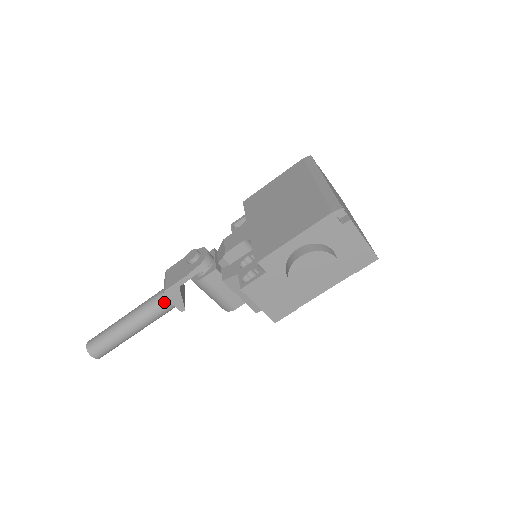
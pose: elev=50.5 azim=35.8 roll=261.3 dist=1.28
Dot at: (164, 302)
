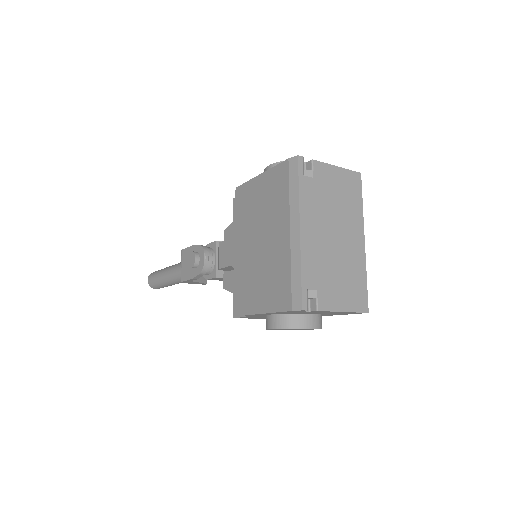
Dot at: occluded
